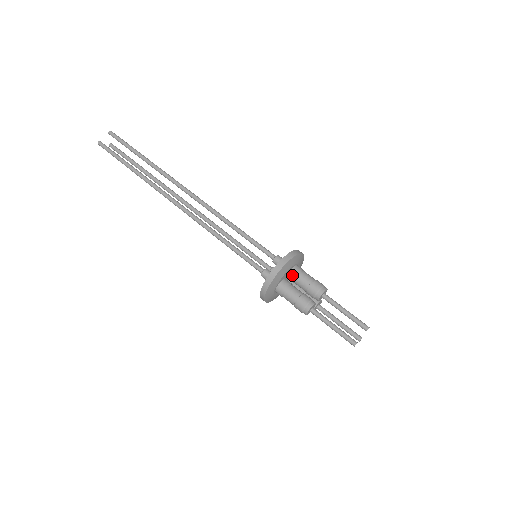
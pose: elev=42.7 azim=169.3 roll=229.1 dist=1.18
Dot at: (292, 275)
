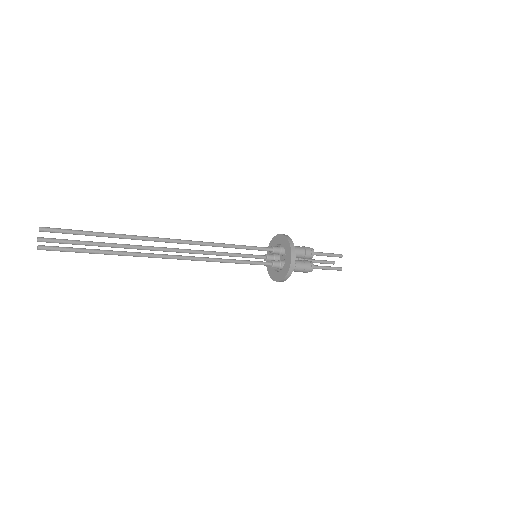
Dot at: occluded
